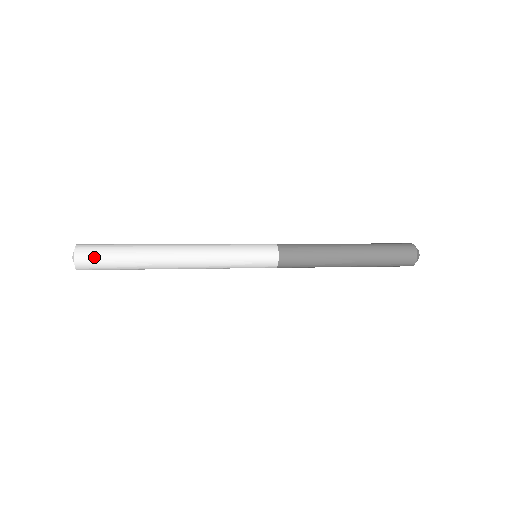
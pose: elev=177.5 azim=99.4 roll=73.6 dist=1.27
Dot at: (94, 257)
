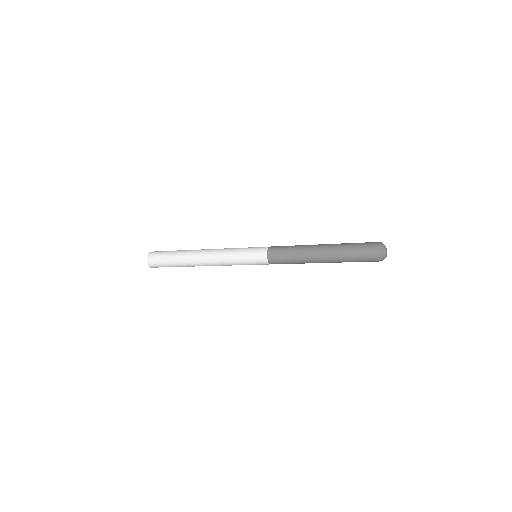
Dot at: (158, 265)
